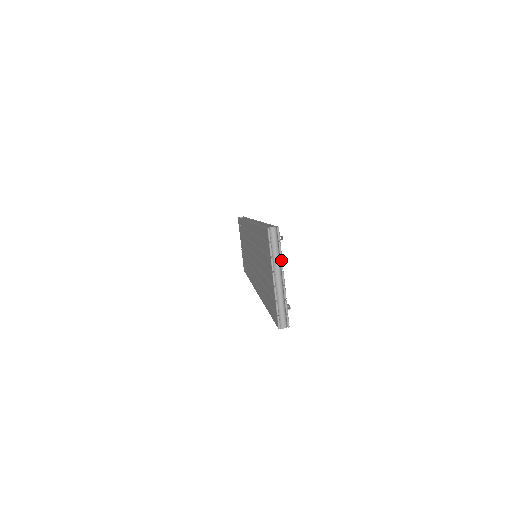
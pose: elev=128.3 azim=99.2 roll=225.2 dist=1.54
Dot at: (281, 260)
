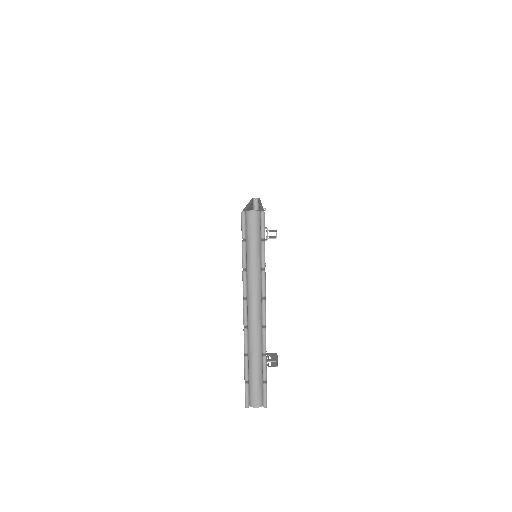
Dot at: (262, 277)
